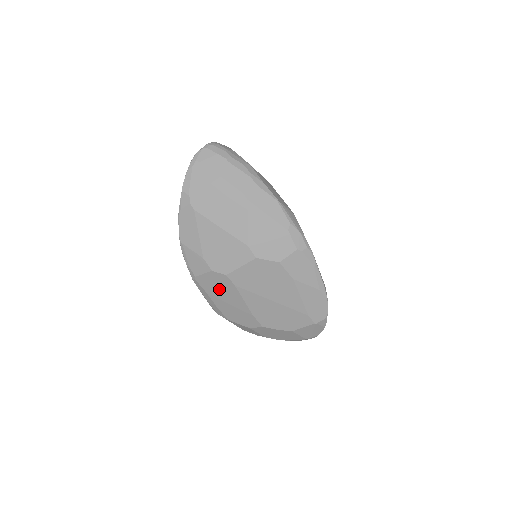
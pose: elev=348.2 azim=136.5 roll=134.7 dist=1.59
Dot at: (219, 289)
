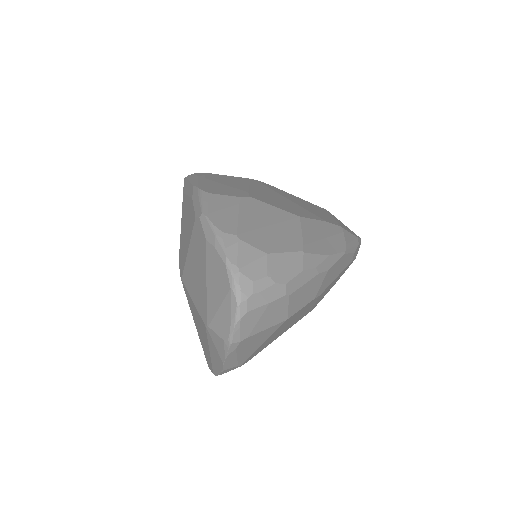
Dot at: occluded
